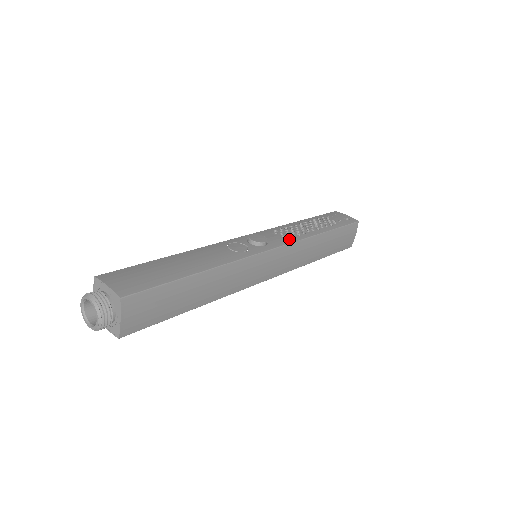
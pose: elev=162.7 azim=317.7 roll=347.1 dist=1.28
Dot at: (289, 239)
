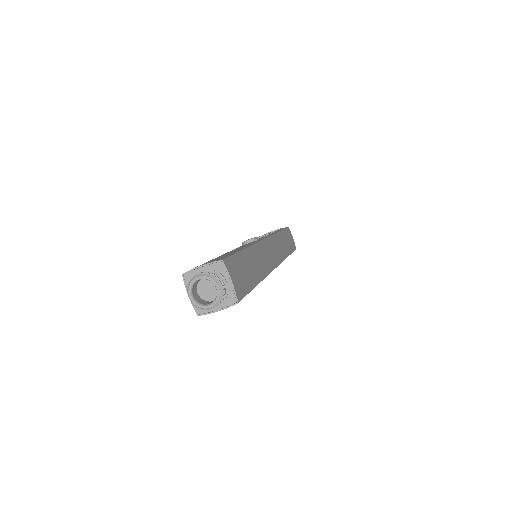
Dot at: (266, 236)
